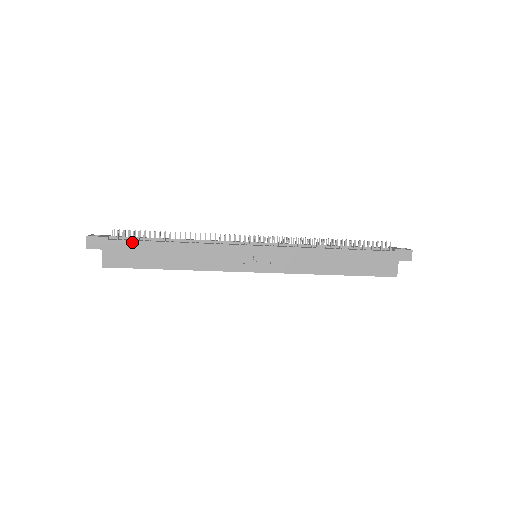
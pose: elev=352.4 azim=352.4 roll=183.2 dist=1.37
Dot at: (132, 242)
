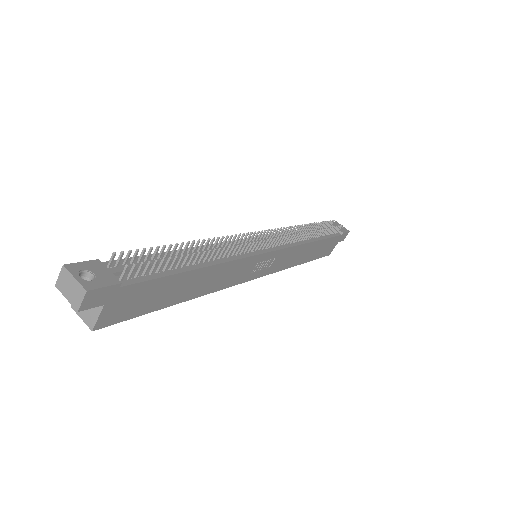
Dot at: (153, 281)
